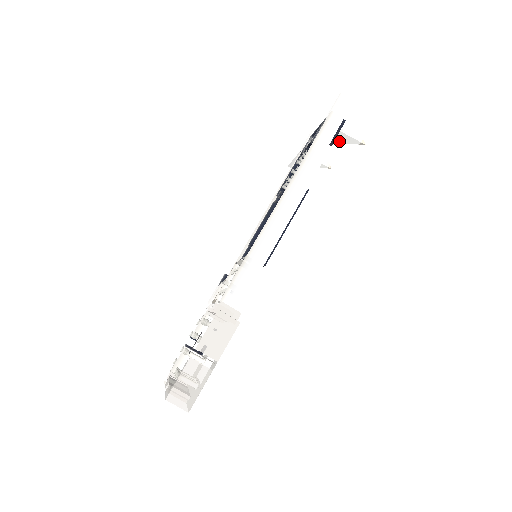
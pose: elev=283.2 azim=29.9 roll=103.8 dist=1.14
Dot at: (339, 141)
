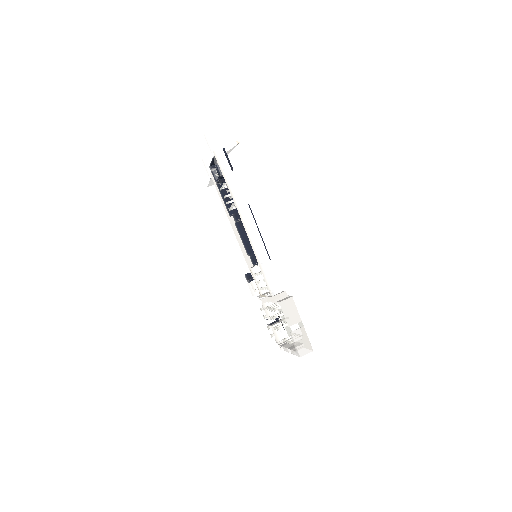
Dot at: occluded
